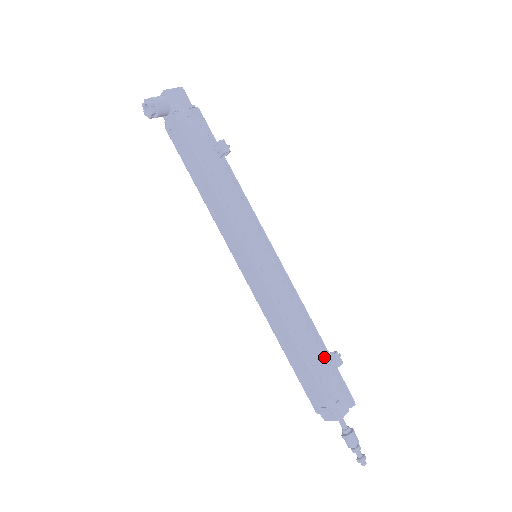
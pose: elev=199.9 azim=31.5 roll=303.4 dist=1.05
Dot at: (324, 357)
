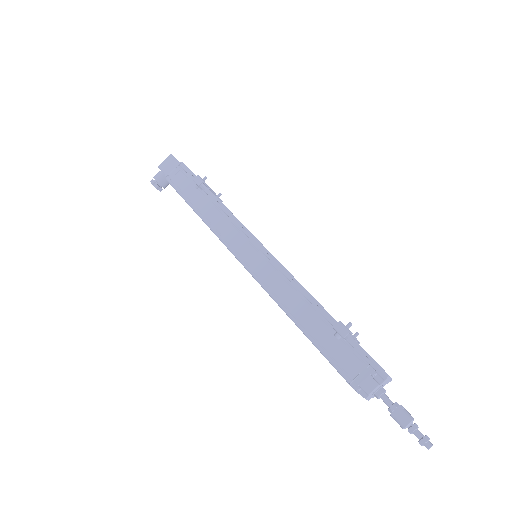
Dot at: (333, 331)
